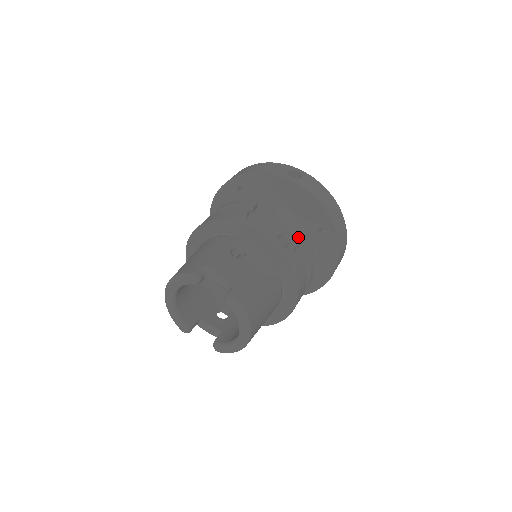
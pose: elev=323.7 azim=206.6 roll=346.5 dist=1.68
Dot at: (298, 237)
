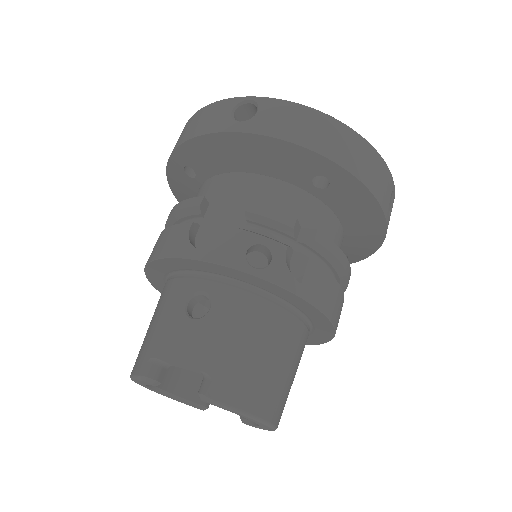
Dot at: (287, 227)
